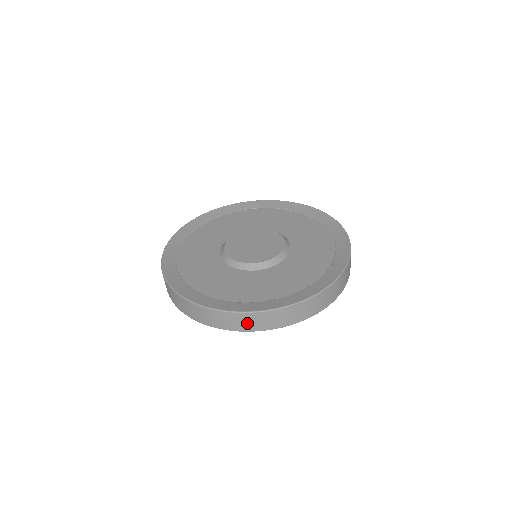
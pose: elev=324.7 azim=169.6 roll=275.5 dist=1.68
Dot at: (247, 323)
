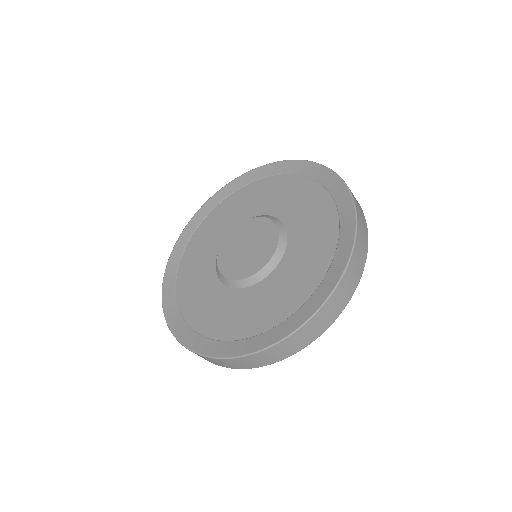
Dot at: (272, 356)
